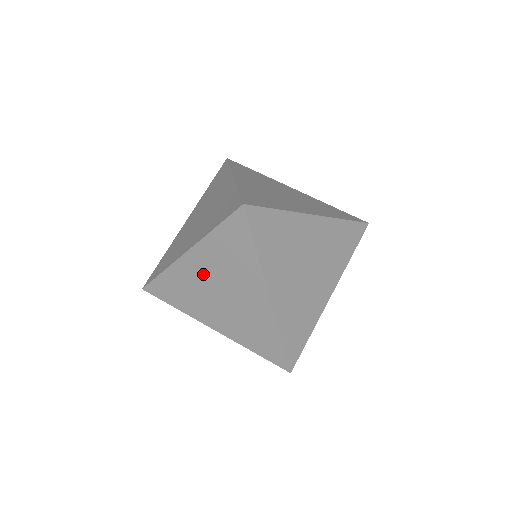
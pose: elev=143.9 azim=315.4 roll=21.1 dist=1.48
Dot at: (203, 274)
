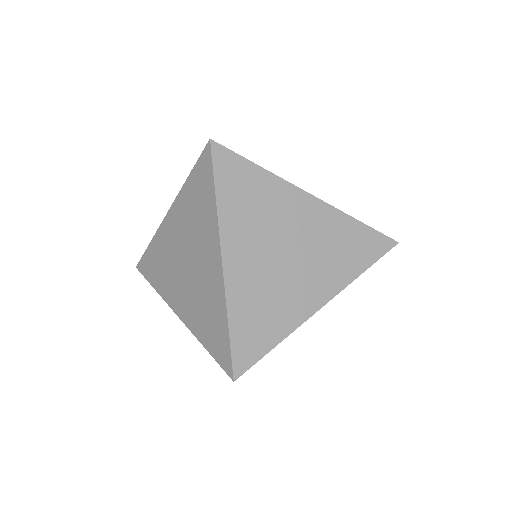
Dot at: (176, 238)
